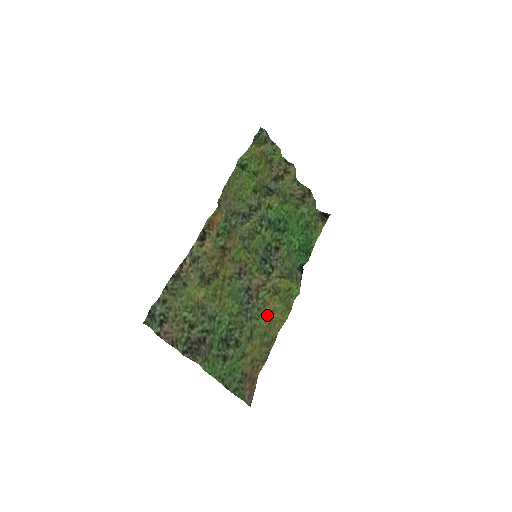
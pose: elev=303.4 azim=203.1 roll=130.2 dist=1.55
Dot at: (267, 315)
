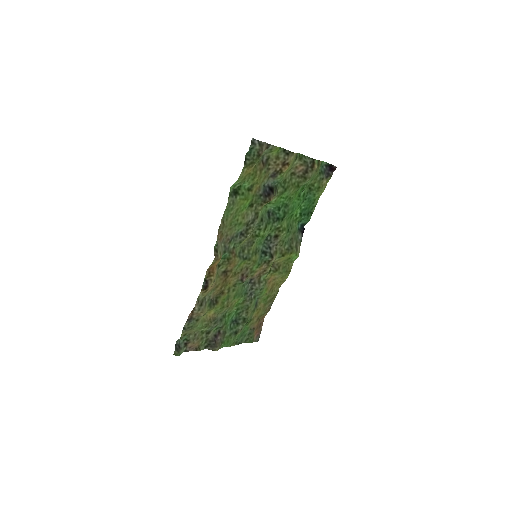
Dot at: (269, 284)
